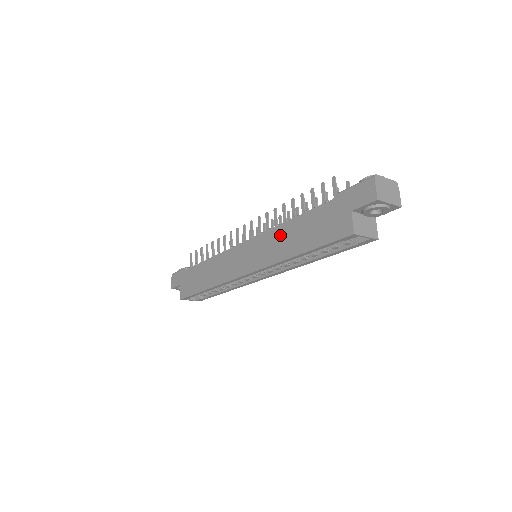
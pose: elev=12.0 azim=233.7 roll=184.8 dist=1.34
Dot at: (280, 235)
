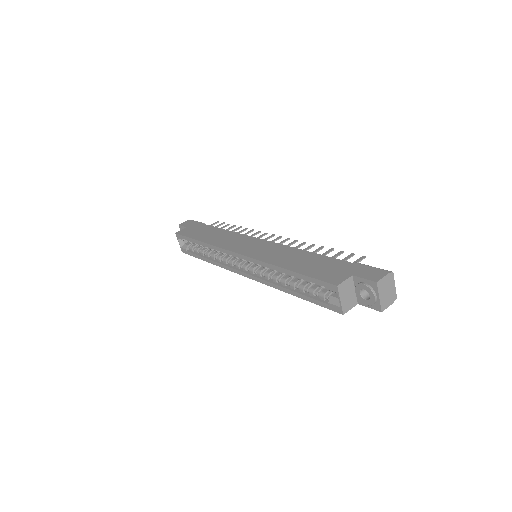
Dot at: (290, 253)
